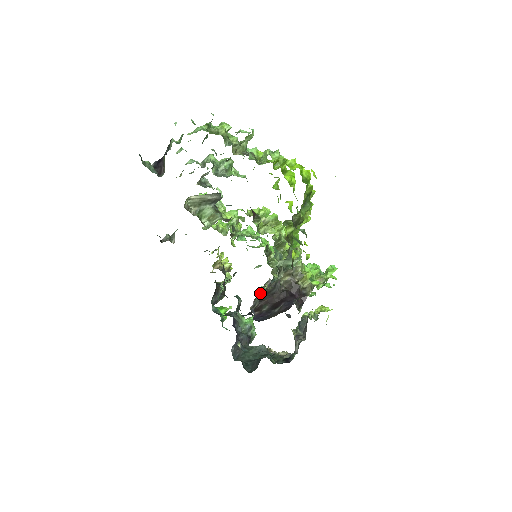
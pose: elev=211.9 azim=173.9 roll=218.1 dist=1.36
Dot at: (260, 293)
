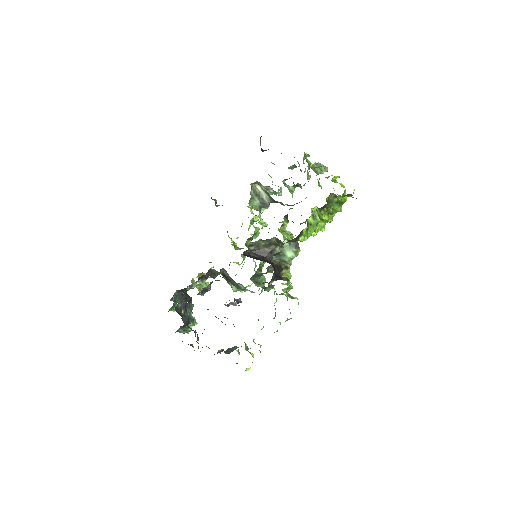
Dot at: (260, 245)
